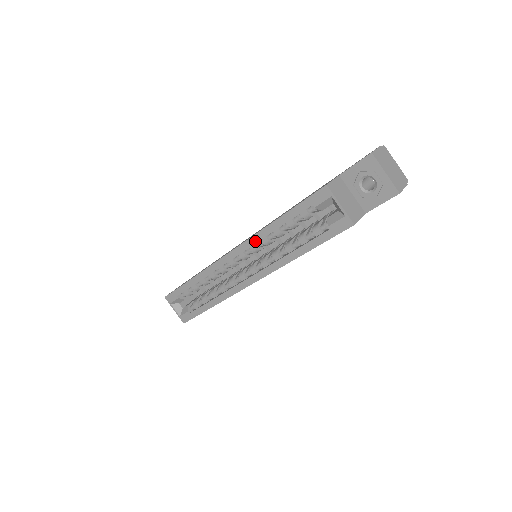
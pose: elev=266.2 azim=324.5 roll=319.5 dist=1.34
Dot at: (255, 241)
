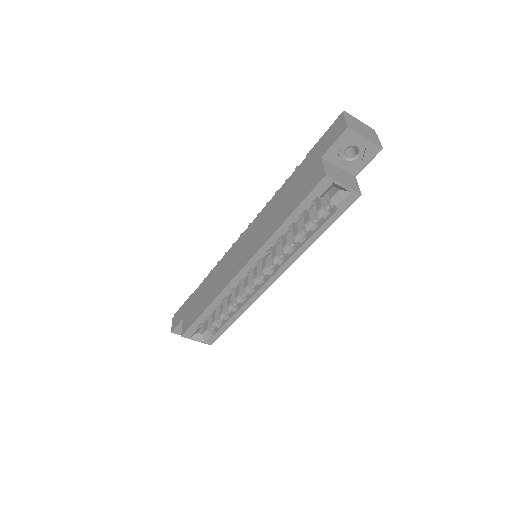
Dot at: (265, 250)
